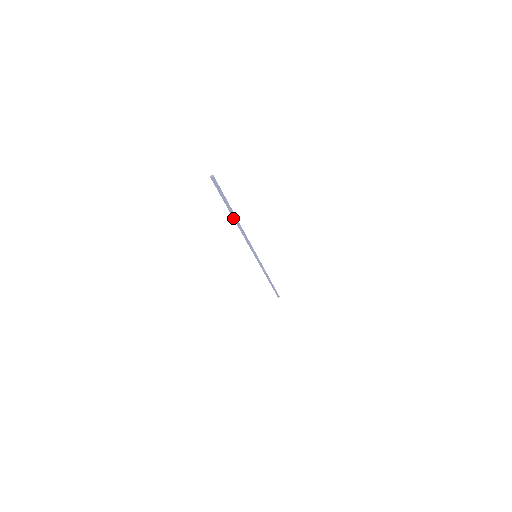
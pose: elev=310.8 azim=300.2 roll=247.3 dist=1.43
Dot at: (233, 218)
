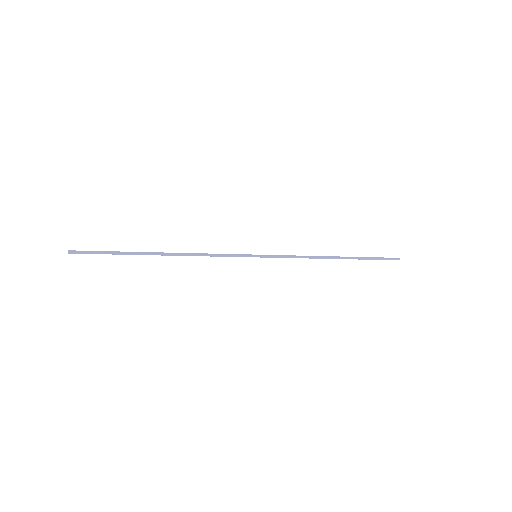
Dot at: (155, 254)
